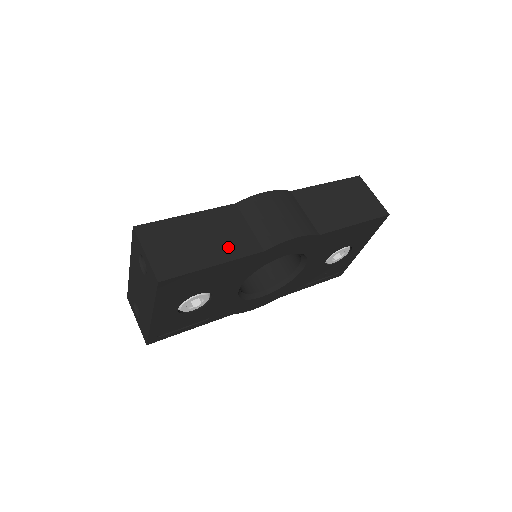
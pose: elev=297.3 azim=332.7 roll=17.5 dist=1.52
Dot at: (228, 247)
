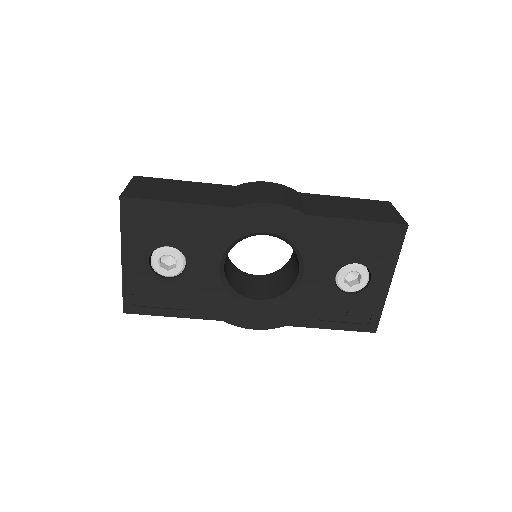
Dot at: (202, 199)
